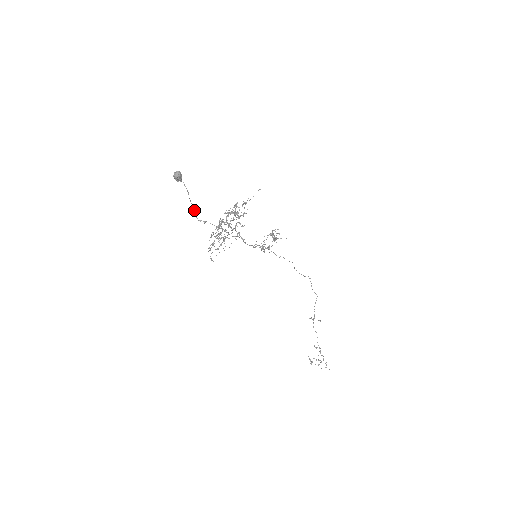
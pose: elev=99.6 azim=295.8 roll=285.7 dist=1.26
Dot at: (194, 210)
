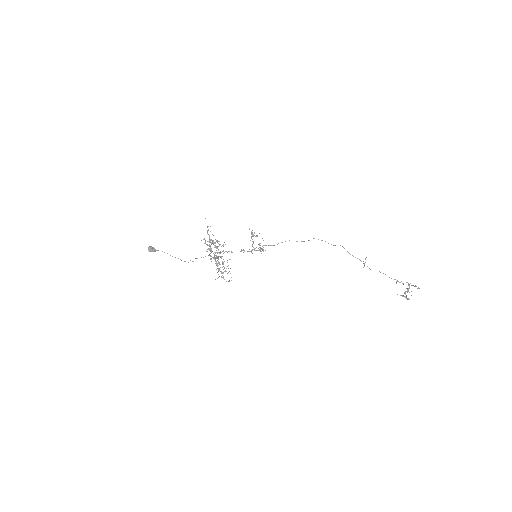
Dot at: occluded
